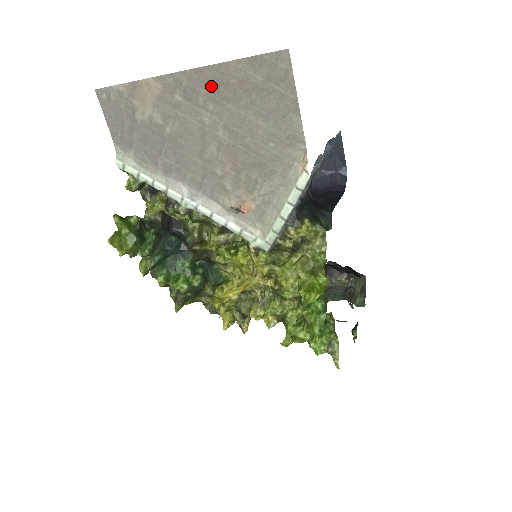
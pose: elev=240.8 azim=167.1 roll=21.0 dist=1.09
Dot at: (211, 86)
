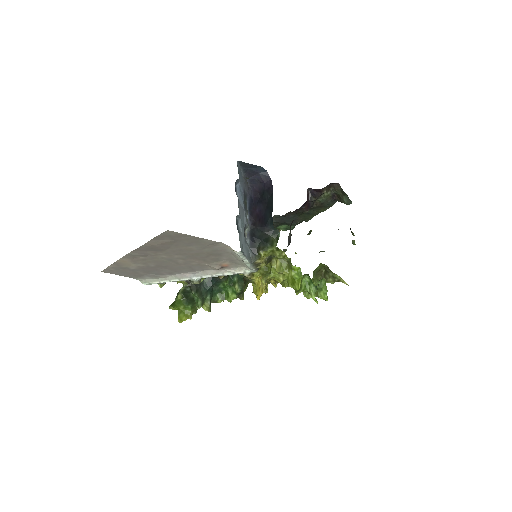
Dot at: (150, 250)
